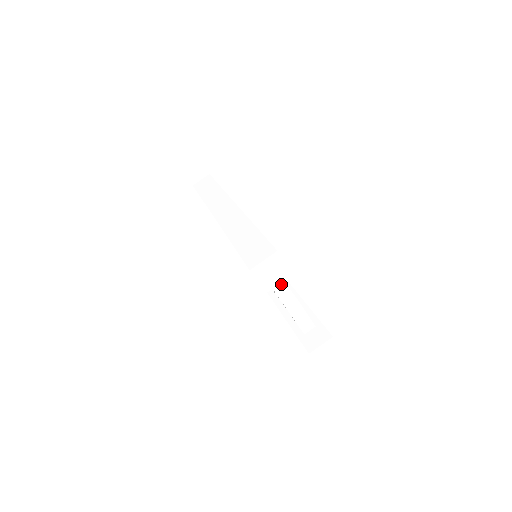
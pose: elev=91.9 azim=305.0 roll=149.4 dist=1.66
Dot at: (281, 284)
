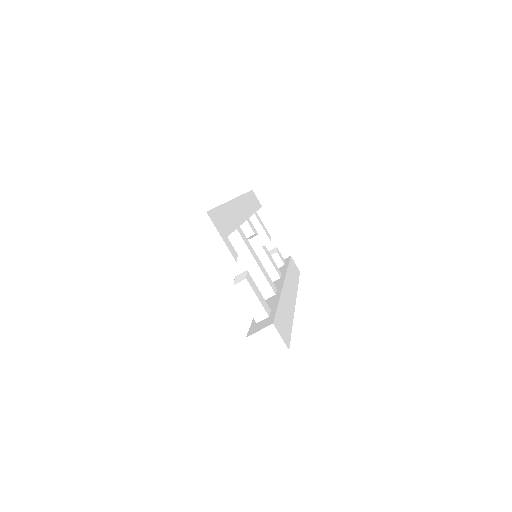
Dot at: (229, 259)
